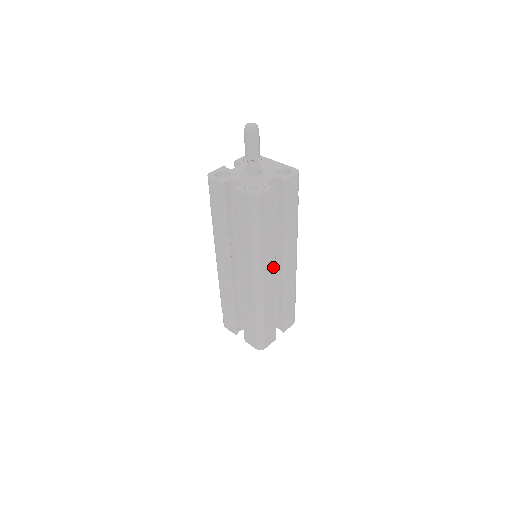
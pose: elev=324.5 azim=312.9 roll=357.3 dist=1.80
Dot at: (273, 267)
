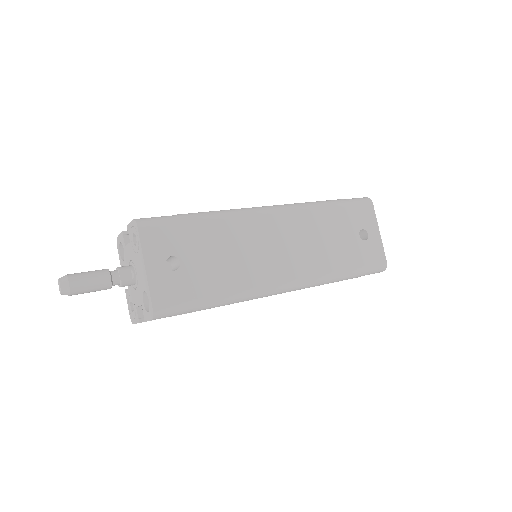
Dot at: occluded
